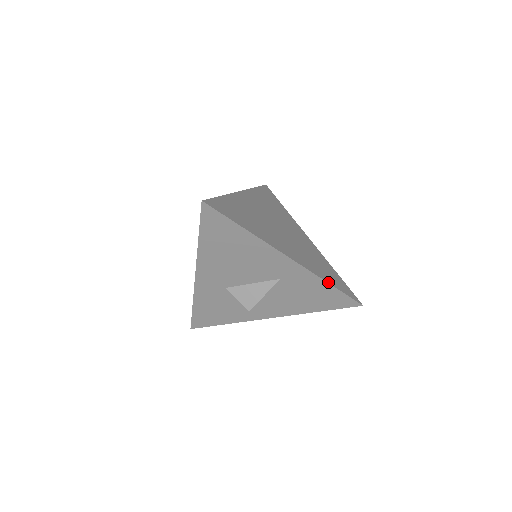
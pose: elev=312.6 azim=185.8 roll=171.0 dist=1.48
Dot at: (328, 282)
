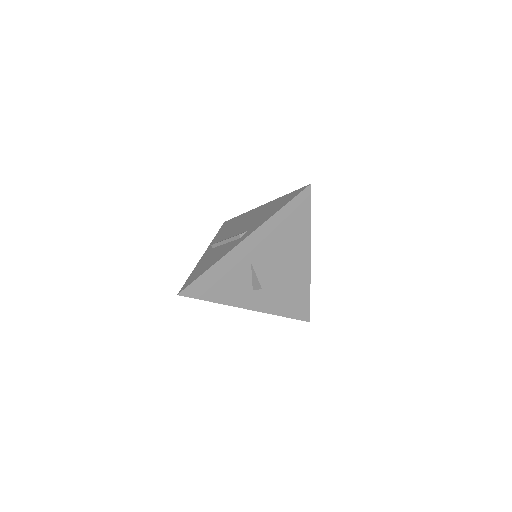
Dot at: occluded
